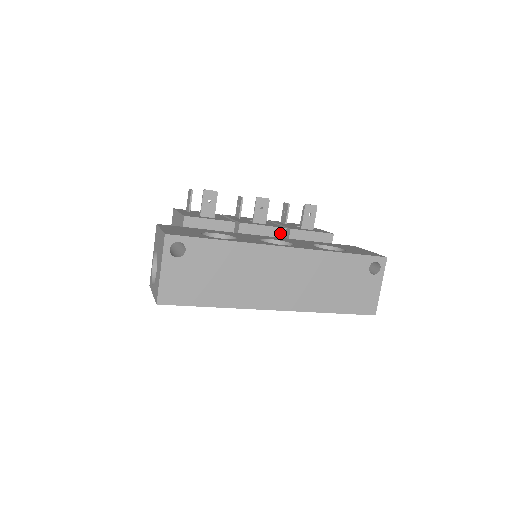
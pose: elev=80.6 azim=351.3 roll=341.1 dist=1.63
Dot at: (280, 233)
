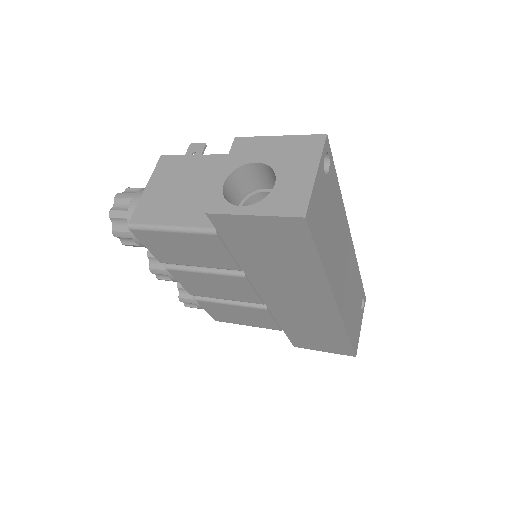
Dot at: occluded
